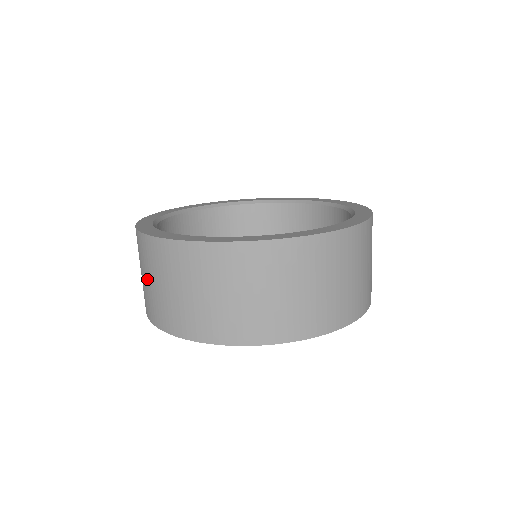
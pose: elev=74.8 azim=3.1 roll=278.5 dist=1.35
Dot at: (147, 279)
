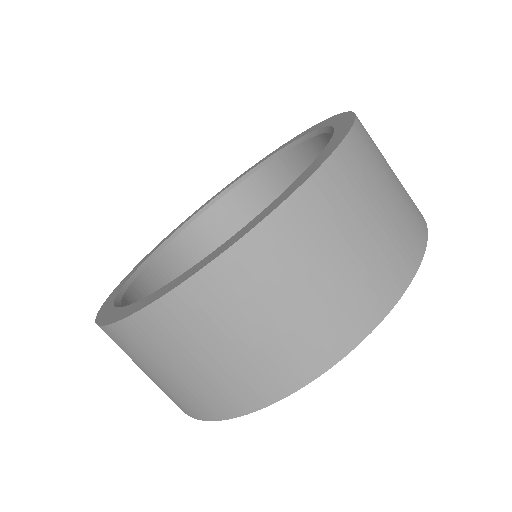
Dot at: occluded
